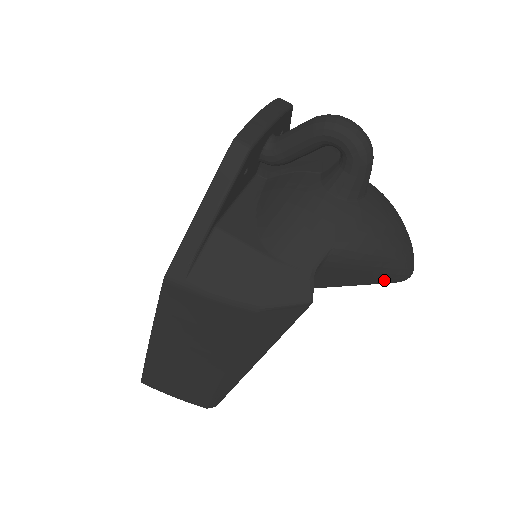
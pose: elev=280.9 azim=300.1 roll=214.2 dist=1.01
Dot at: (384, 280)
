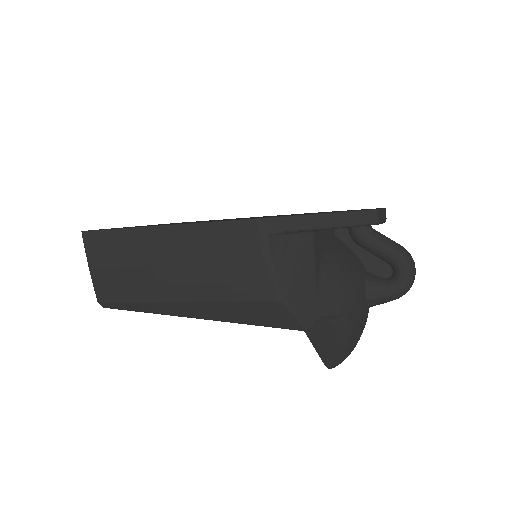
Dot at: (325, 357)
